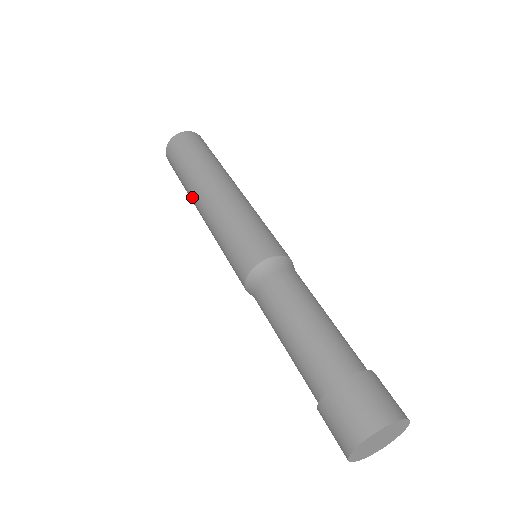
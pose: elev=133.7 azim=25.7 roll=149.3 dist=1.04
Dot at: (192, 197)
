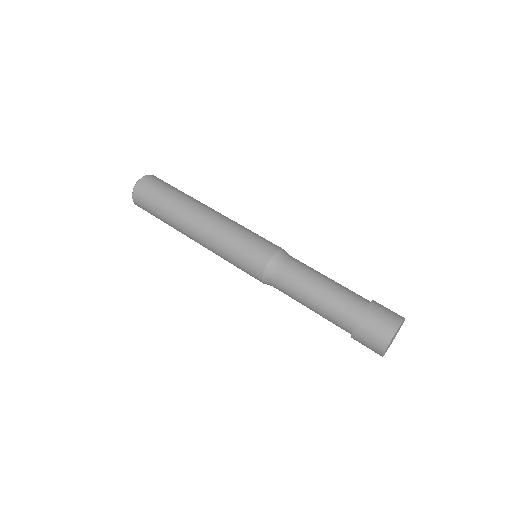
Dot at: (184, 215)
